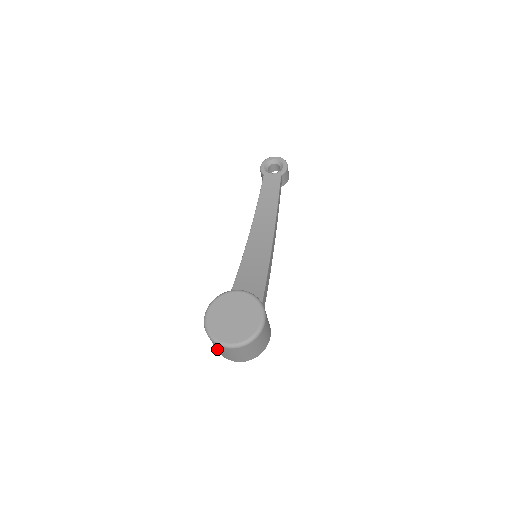
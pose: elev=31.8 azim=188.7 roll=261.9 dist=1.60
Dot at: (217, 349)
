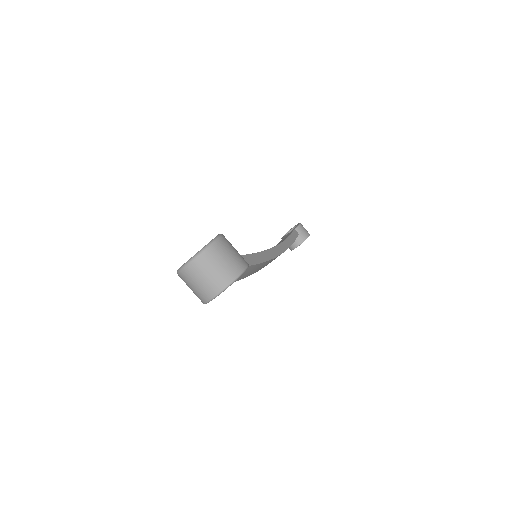
Dot at: (195, 292)
